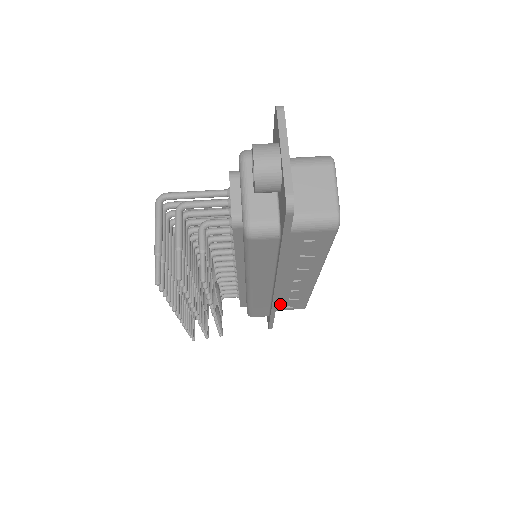
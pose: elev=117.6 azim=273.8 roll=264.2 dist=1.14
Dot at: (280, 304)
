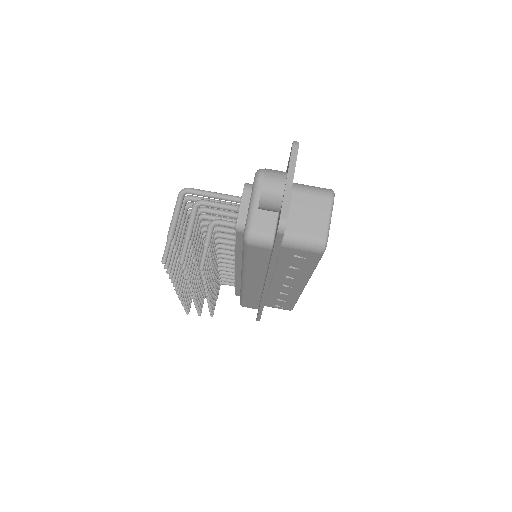
Dot at: (270, 302)
